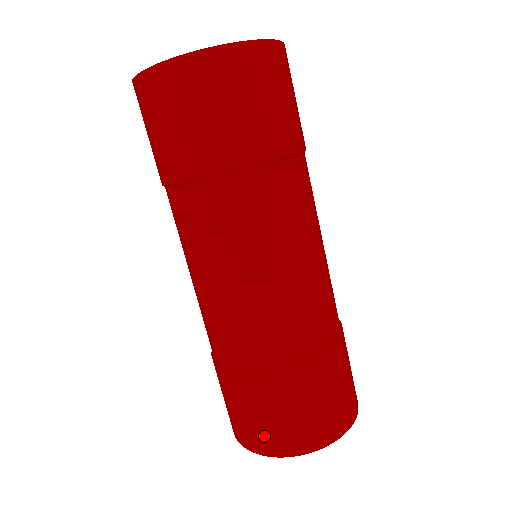
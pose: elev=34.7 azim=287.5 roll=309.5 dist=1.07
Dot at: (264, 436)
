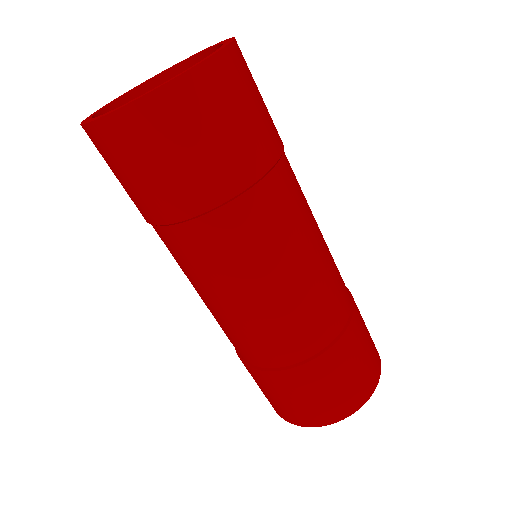
Dot at: (292, 413)
